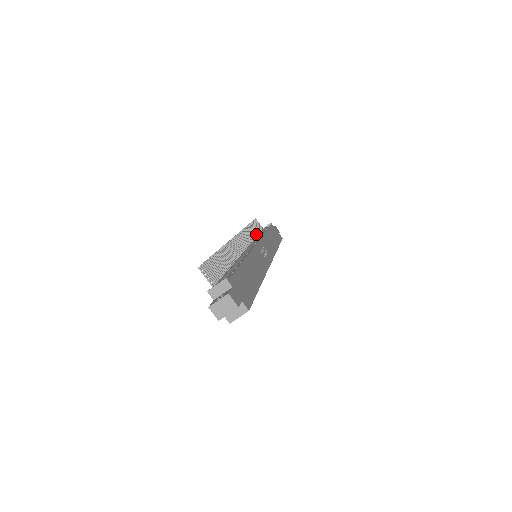
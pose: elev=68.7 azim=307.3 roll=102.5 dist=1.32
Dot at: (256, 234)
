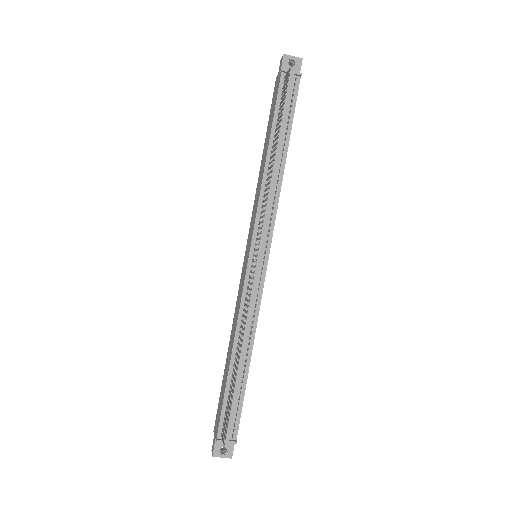
Dot at: (273, 151)
